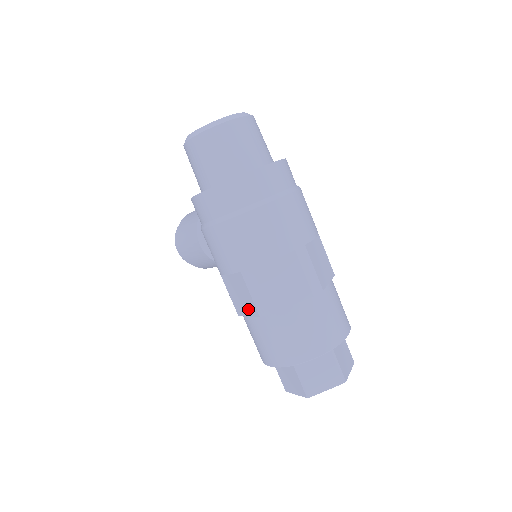
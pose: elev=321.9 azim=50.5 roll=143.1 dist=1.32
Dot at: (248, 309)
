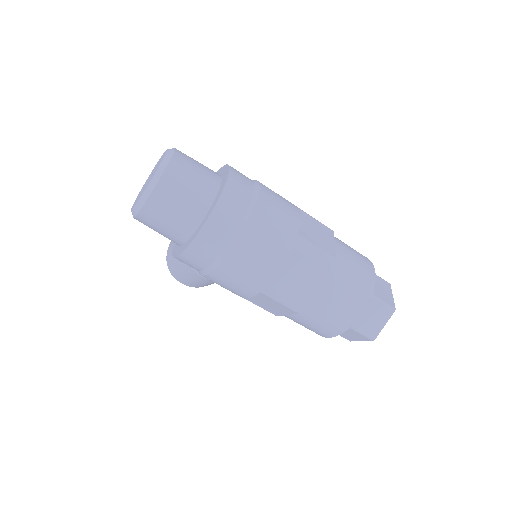
Dot at: (284, 311)
